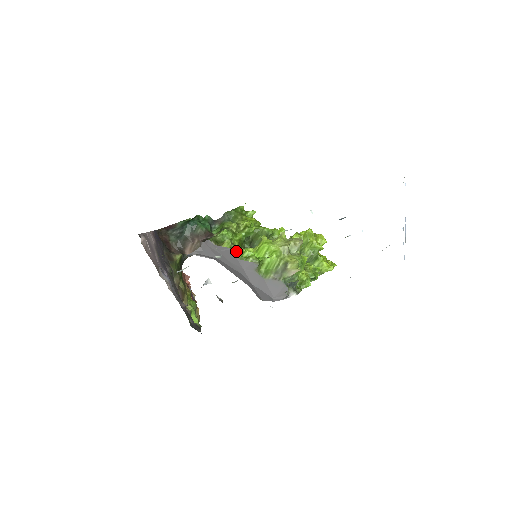
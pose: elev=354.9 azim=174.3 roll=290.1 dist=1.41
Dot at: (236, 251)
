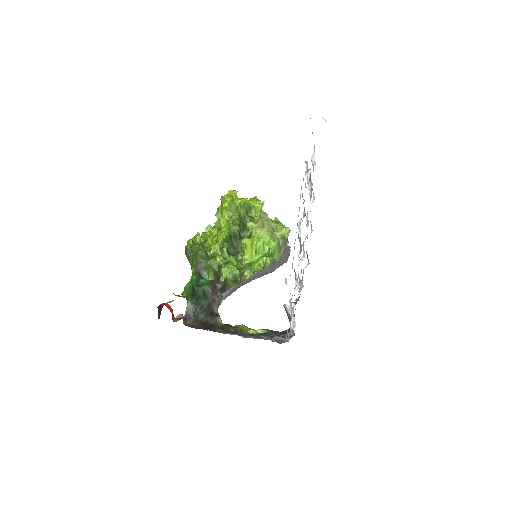
Dot at: (256, 270)
